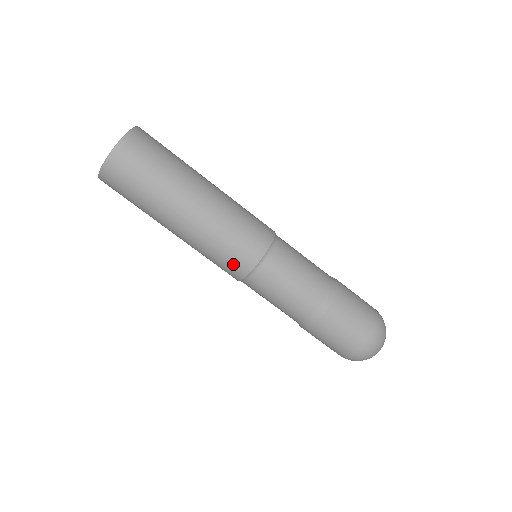
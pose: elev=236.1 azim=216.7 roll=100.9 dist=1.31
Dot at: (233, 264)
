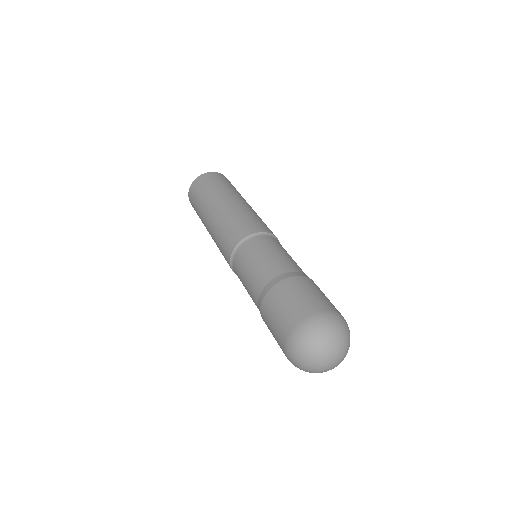
Dot at: (225, 255)
